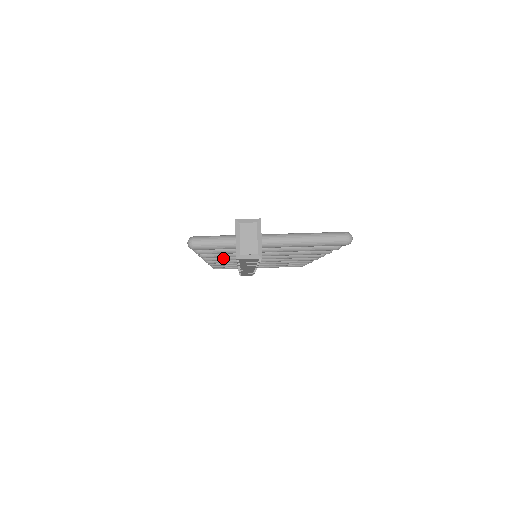
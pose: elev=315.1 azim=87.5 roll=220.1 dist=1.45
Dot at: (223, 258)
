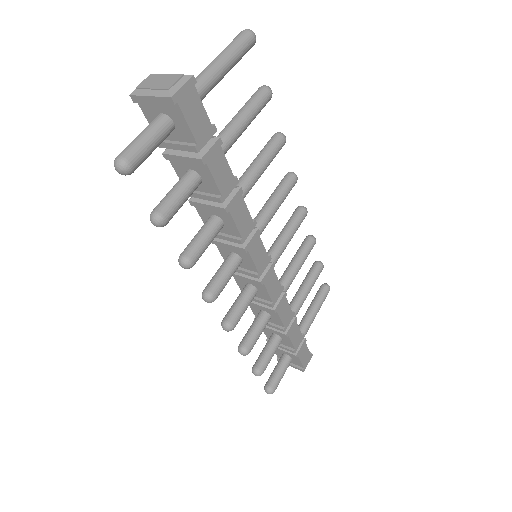
Dot at: (225, 273)
